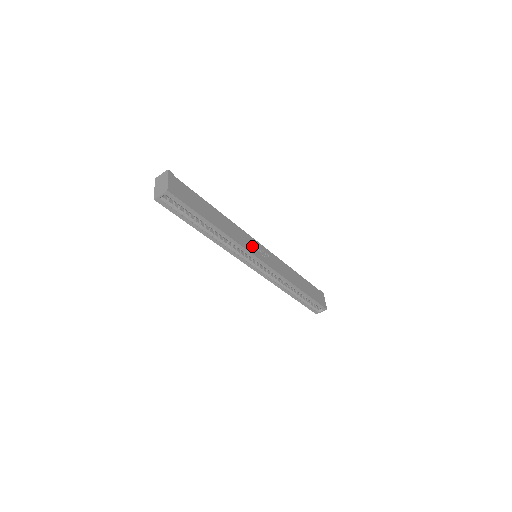
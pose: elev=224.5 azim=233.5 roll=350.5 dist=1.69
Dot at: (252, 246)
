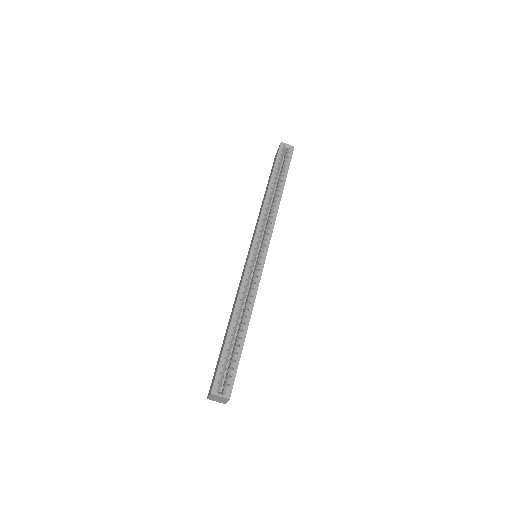
Dot at: occluded
